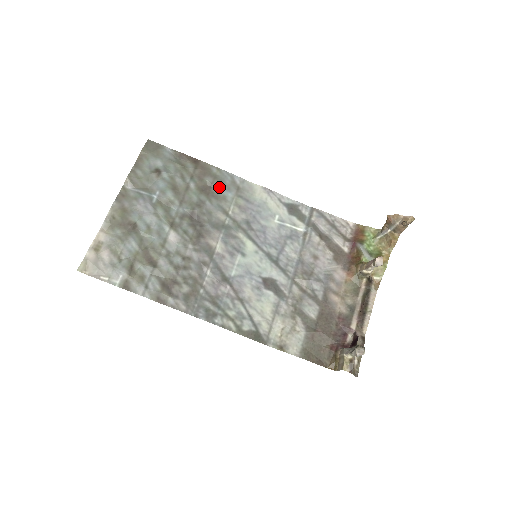
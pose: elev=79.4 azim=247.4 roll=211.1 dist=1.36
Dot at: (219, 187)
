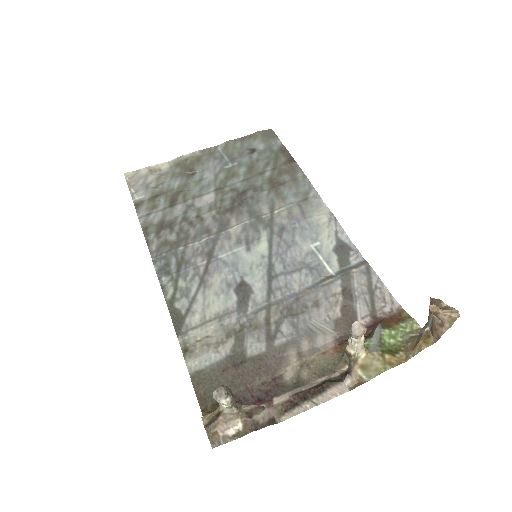
Dot at: (289, 188)
